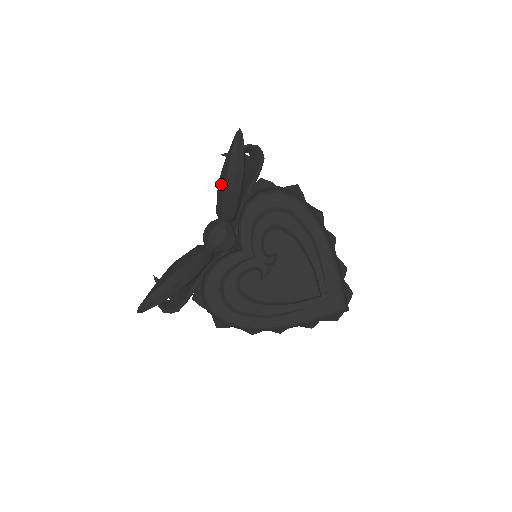
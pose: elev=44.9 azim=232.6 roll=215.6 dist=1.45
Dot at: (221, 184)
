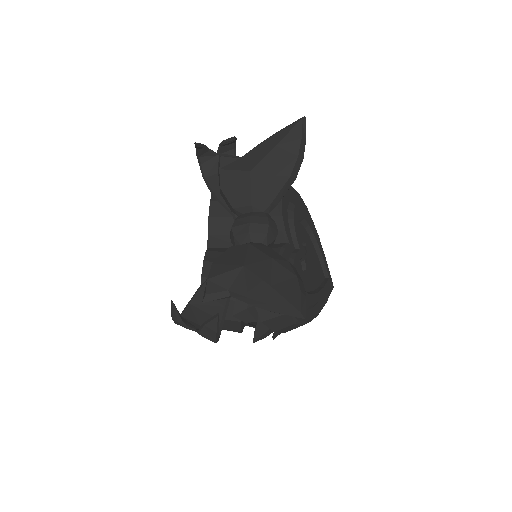
Dot at: (283, 170)
